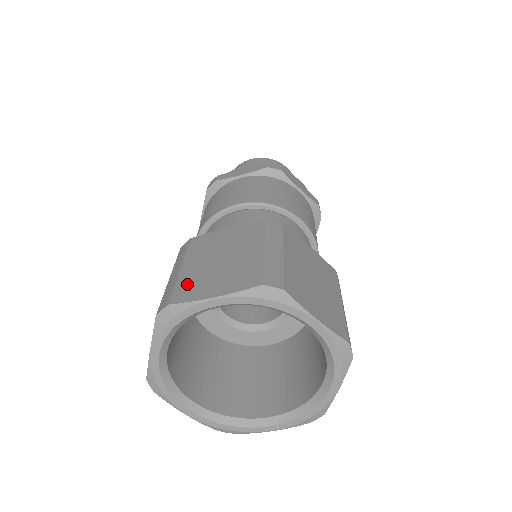
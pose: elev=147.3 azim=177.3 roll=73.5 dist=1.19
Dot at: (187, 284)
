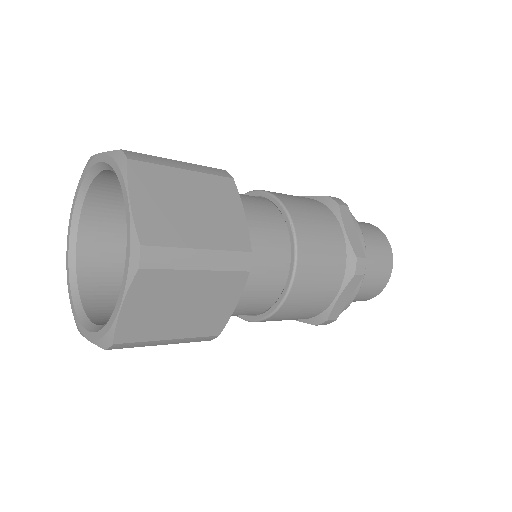
Dot at: occluded
